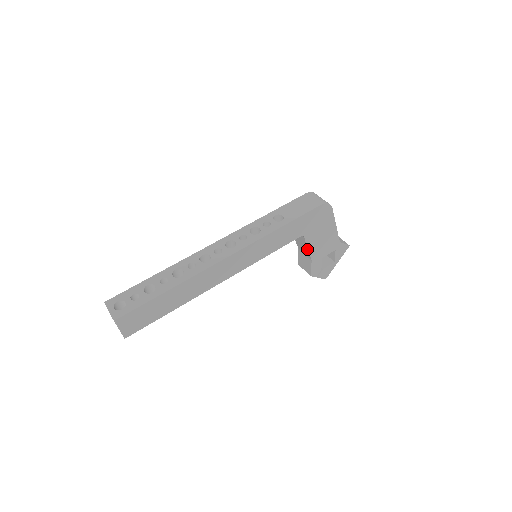
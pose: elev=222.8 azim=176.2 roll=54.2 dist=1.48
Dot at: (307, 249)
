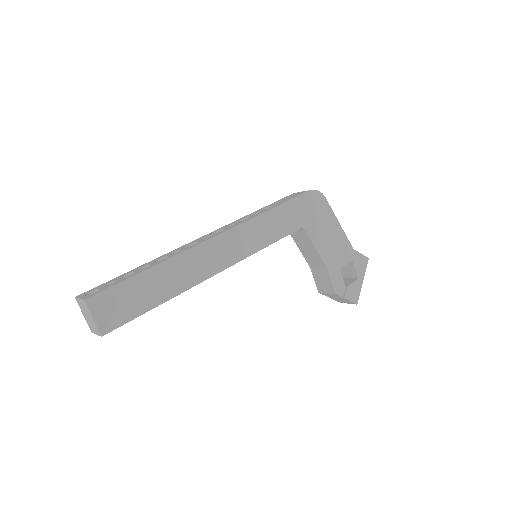
Dot at: (316, 251)
